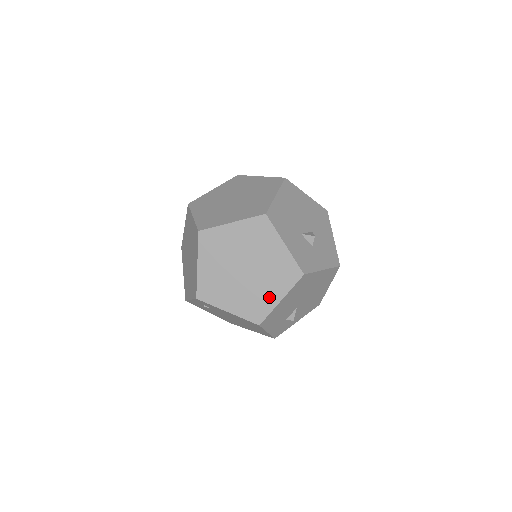
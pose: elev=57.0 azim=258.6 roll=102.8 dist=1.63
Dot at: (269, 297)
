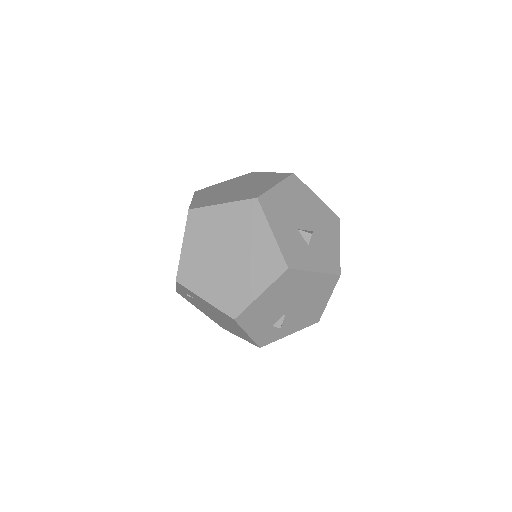
Dot at: (248, 289)
